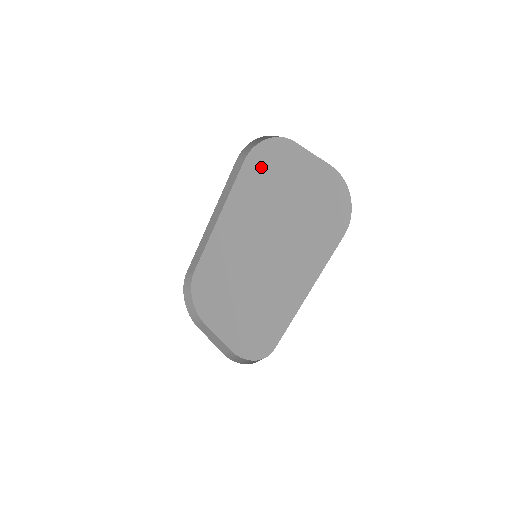
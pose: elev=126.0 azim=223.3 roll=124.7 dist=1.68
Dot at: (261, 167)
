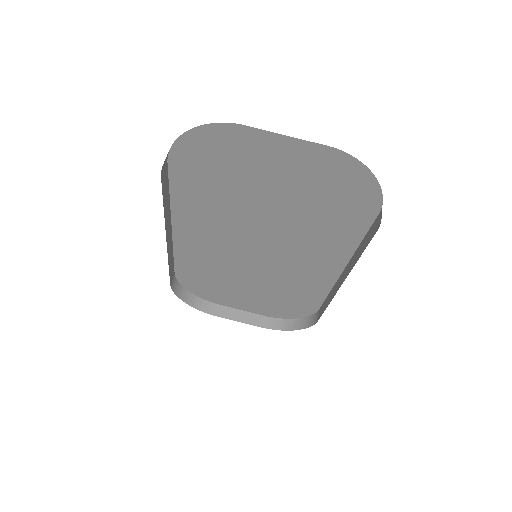
Dot at: (203, 166)
